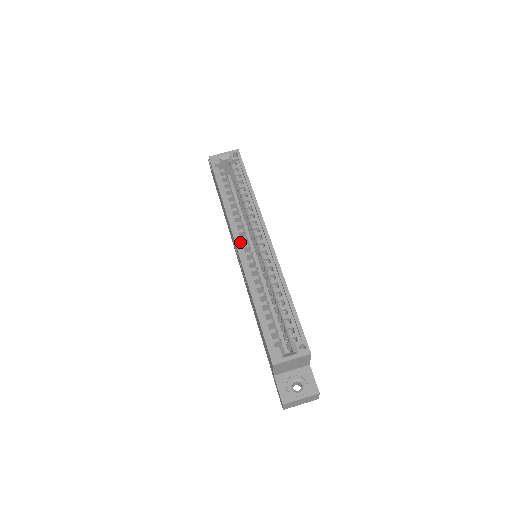
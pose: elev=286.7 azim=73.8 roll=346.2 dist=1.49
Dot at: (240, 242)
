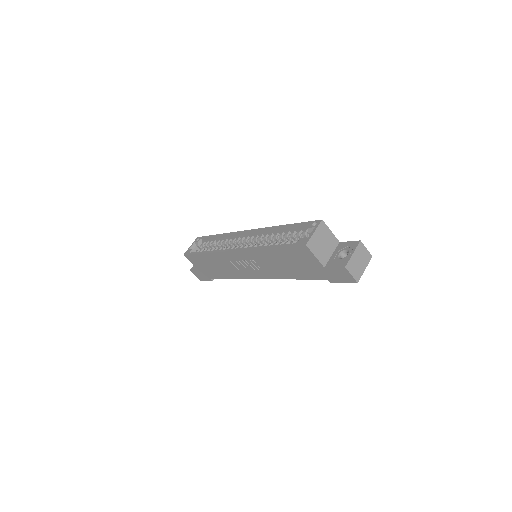
Dot at: occluded
